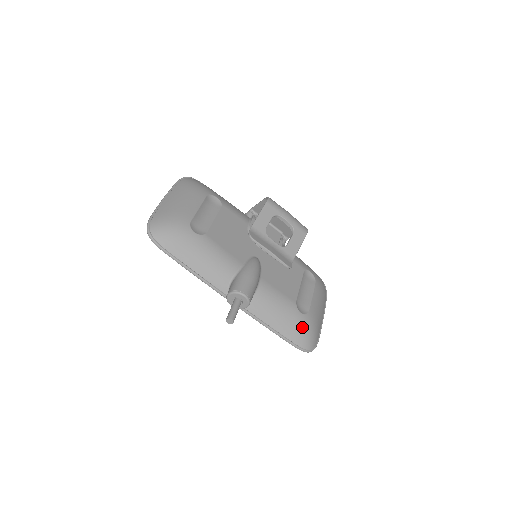
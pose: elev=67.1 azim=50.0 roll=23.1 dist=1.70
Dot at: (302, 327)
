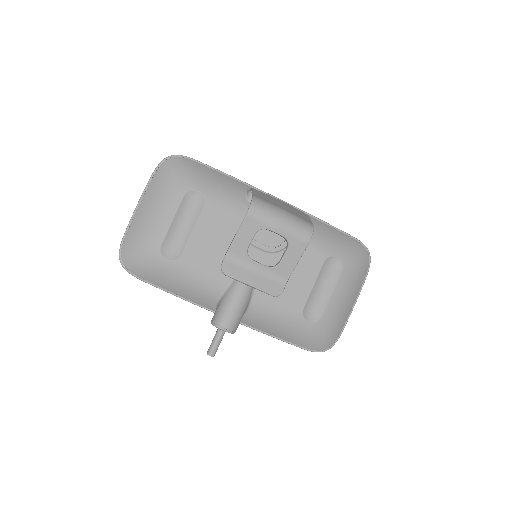
Dot at: (311, 335)
